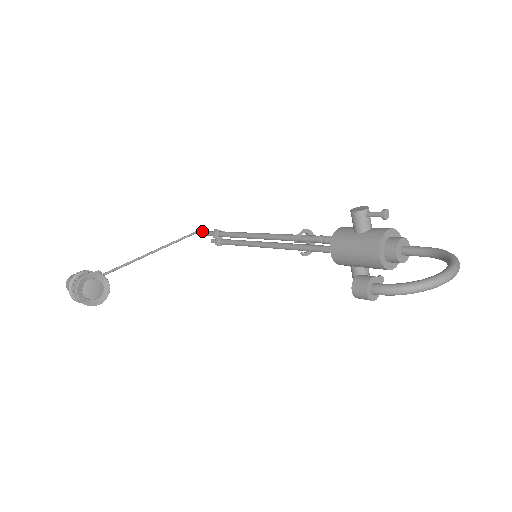
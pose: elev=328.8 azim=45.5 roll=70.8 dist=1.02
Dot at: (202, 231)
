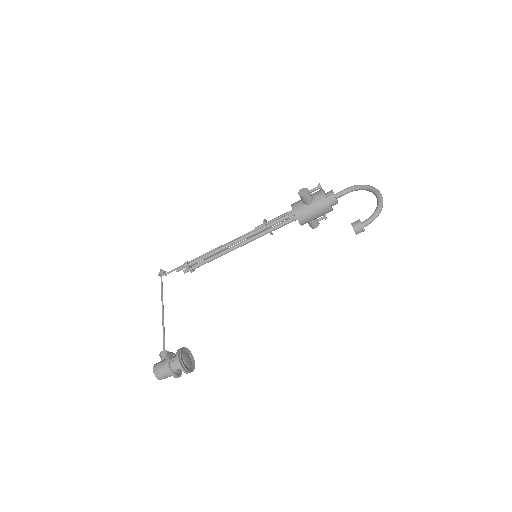
Dot at: (165, 273)
